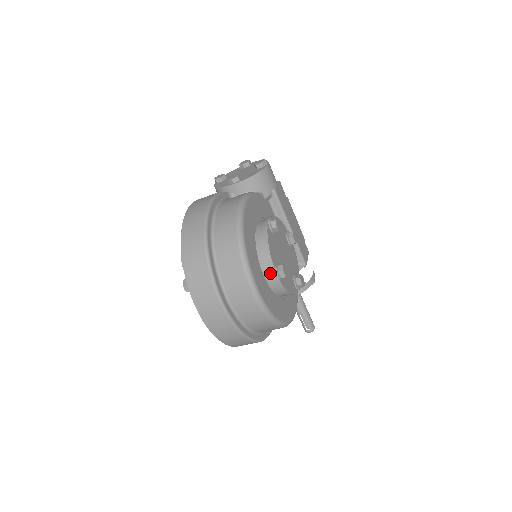
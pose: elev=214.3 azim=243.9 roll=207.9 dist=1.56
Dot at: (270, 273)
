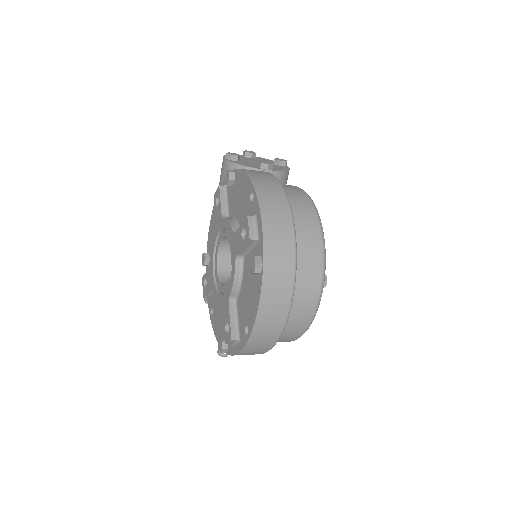
Dot at: occluded
